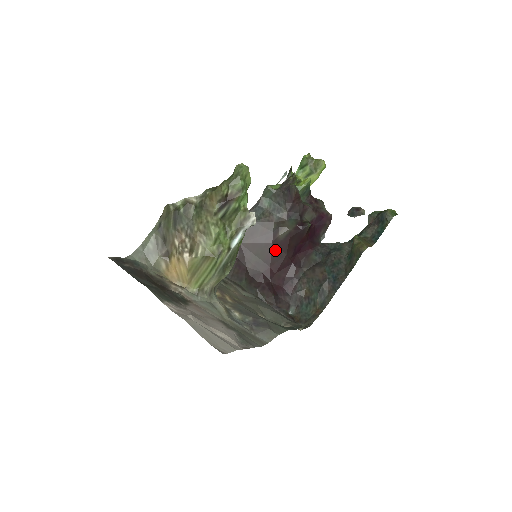
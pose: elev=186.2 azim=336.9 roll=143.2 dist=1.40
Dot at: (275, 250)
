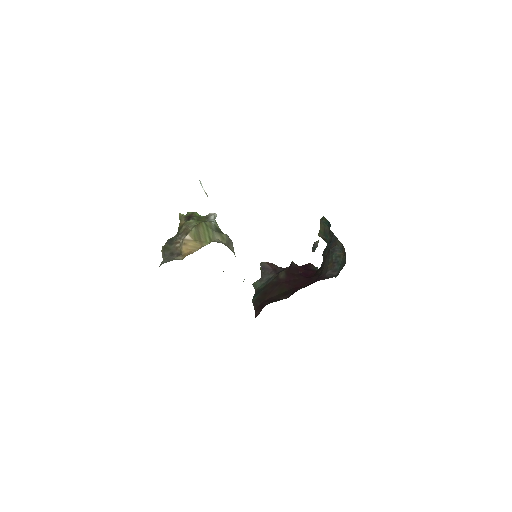
Dot at: (288, 282)
